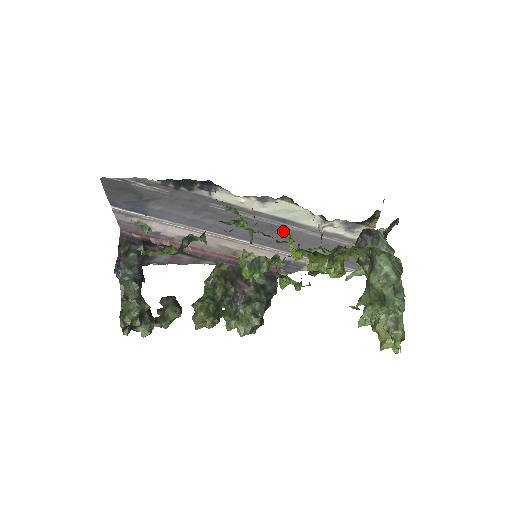
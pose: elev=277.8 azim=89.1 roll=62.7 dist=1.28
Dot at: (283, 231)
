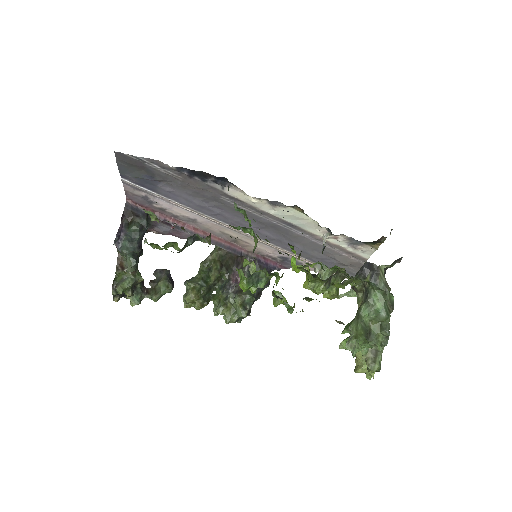
Dot at: (287, 233)
